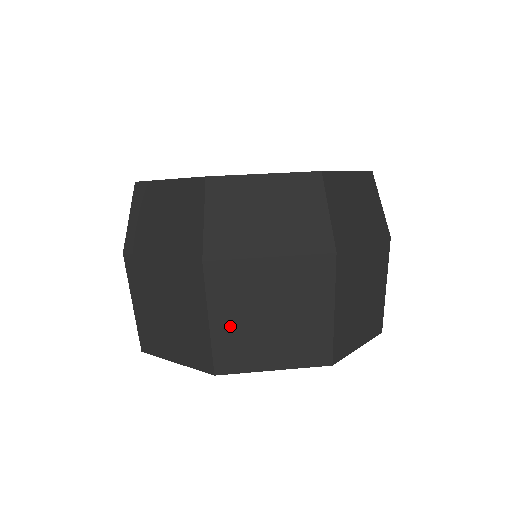
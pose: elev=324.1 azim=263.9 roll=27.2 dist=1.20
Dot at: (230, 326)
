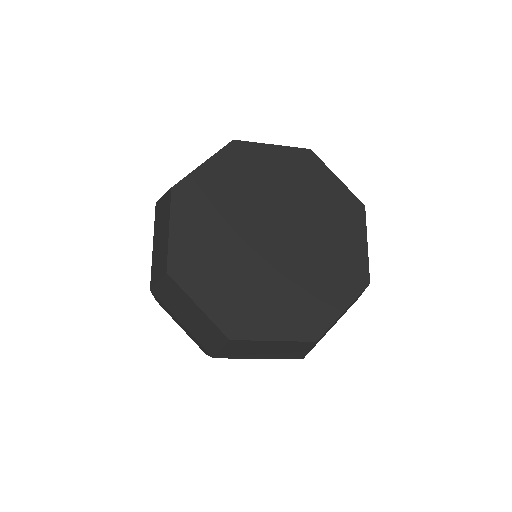
Dot at: occluded
